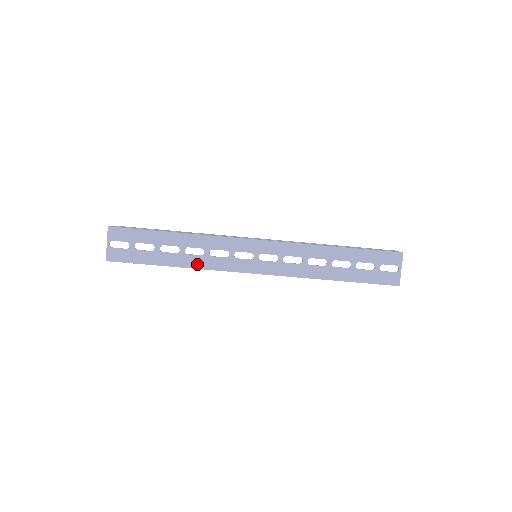
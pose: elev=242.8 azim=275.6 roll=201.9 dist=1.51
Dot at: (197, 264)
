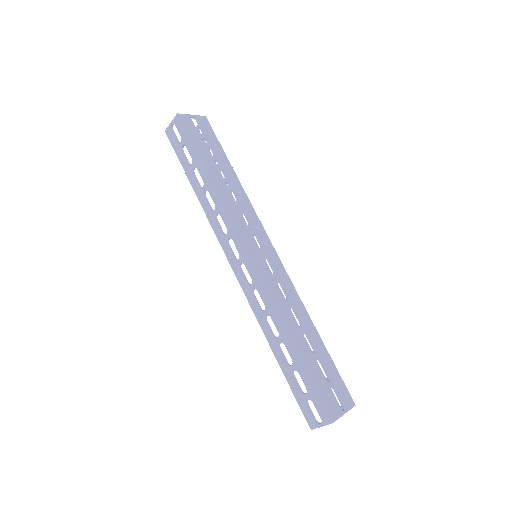
Dot at: (223, 196)
